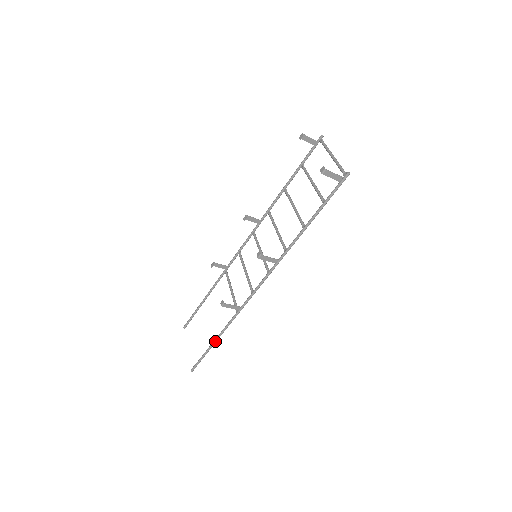
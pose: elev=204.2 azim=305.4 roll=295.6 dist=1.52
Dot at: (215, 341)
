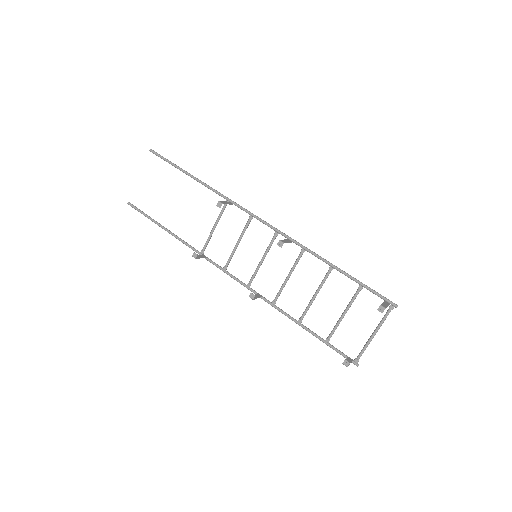
Dot at: occluded
